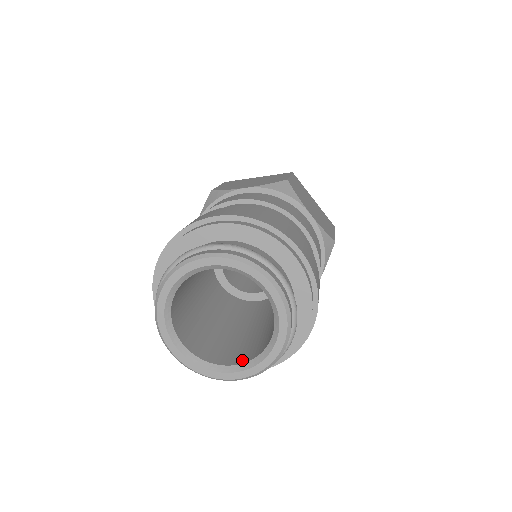
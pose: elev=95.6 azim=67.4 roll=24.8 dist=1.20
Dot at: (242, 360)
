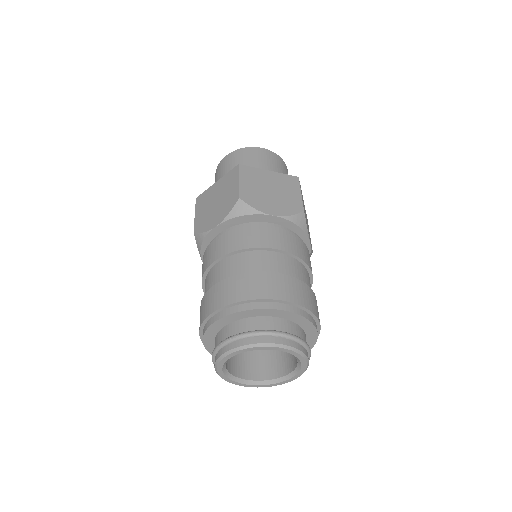
Dot at: (289, 369)
